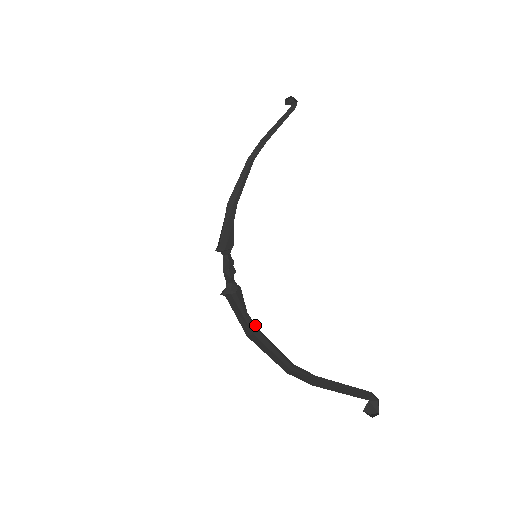
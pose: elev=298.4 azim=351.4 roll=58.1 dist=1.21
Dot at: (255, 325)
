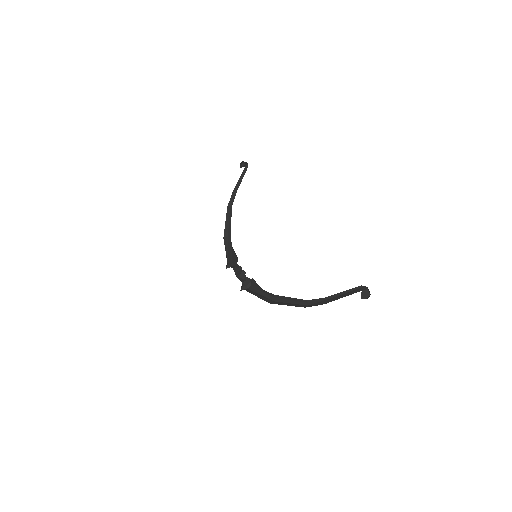
Dot at: (272, 294)
